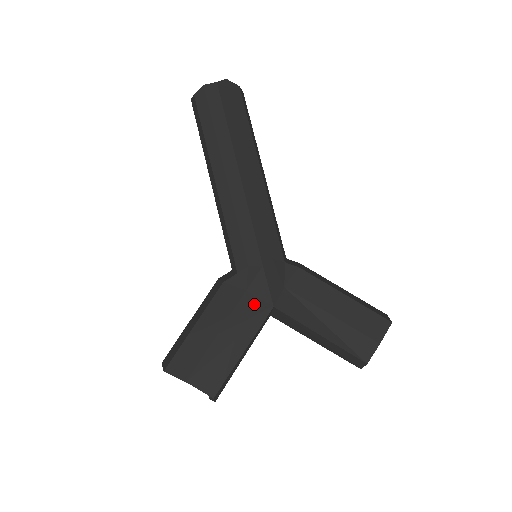
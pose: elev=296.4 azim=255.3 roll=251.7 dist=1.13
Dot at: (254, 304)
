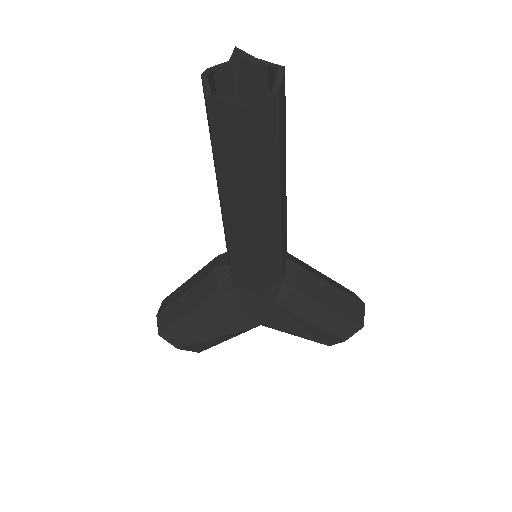
Dot at: (244, 318)
